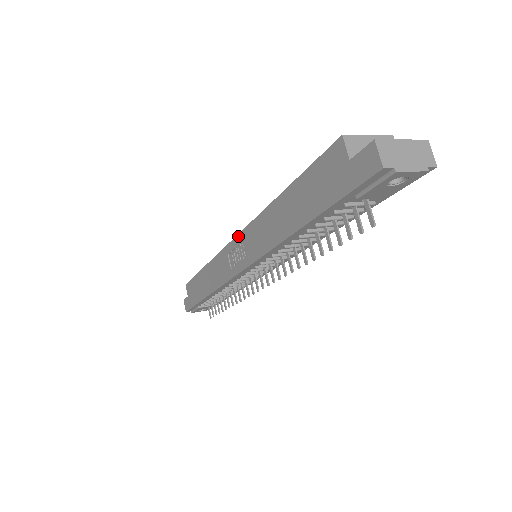
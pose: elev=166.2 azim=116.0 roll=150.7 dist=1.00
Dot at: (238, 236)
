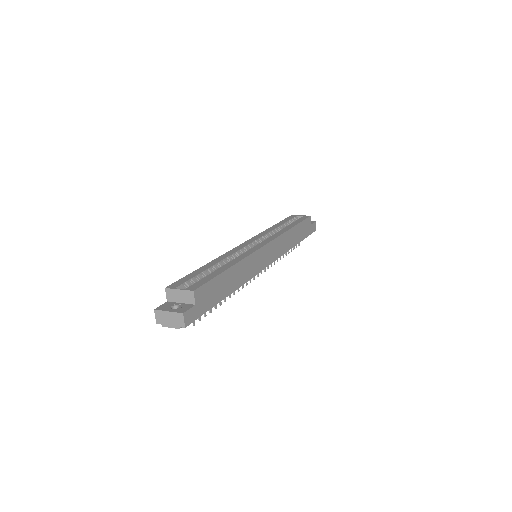
Dot at: (239, 246)
